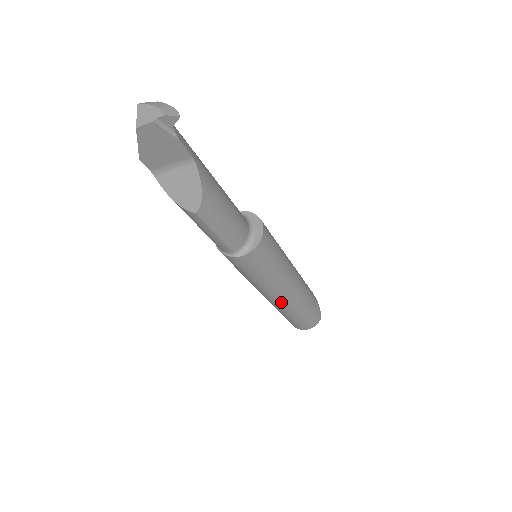
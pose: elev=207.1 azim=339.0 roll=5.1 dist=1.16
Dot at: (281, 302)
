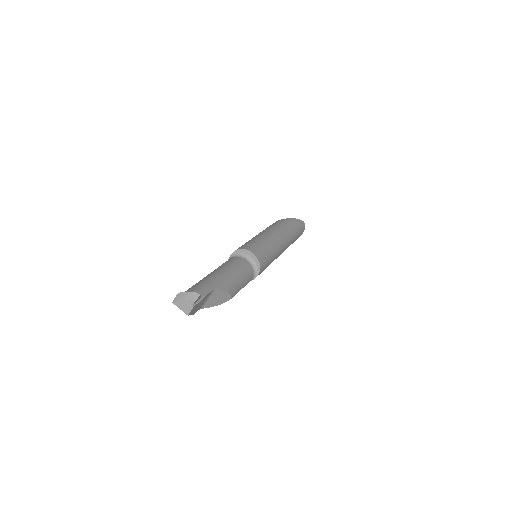
Dot at: occluded
